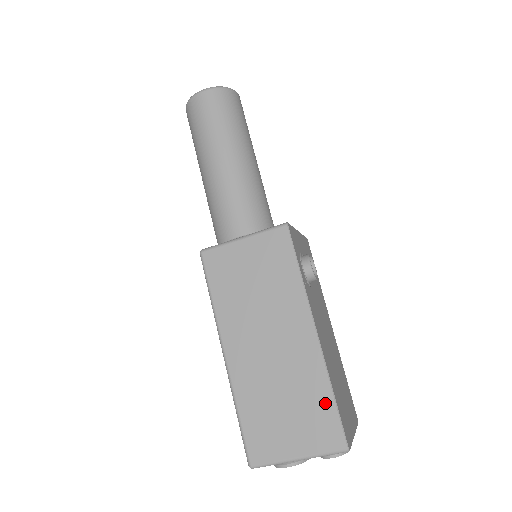
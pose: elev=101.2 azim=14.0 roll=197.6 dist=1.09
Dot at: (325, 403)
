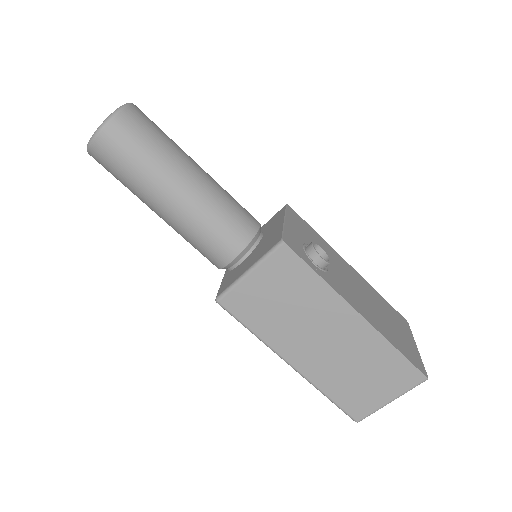
Dot at: (394, 359)
